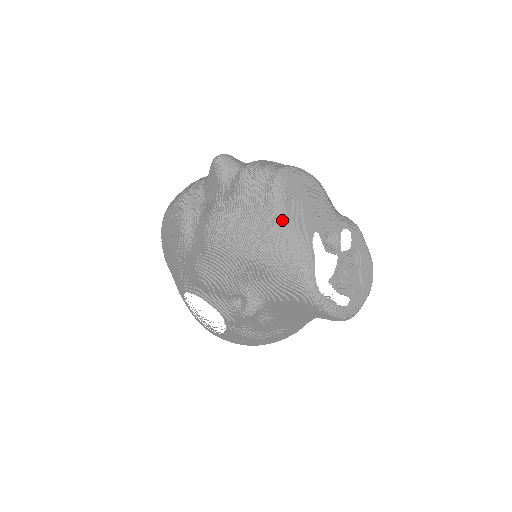
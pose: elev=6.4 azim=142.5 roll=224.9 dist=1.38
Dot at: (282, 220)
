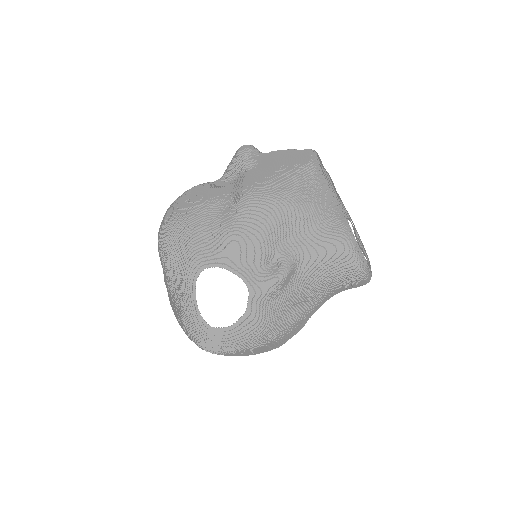
Dot at: (321, 177)
